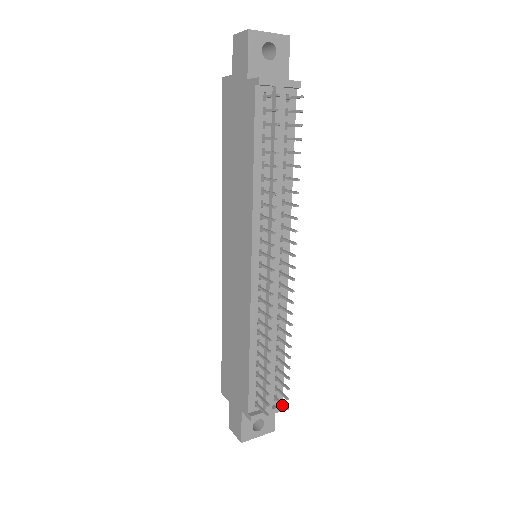
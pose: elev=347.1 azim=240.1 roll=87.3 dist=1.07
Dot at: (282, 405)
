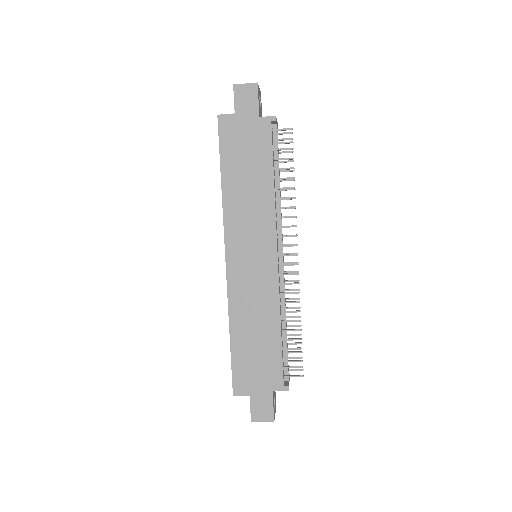
Dot at: (296, 370)
